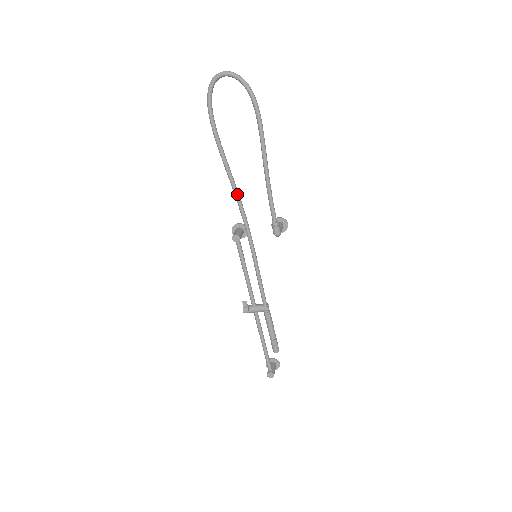
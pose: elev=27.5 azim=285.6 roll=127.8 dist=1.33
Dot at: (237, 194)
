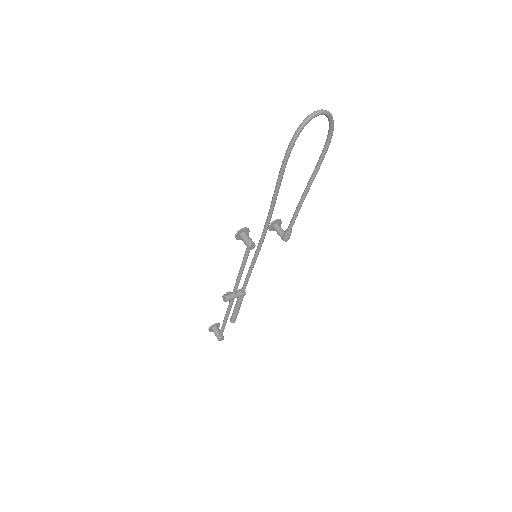
Dot at: occluded
